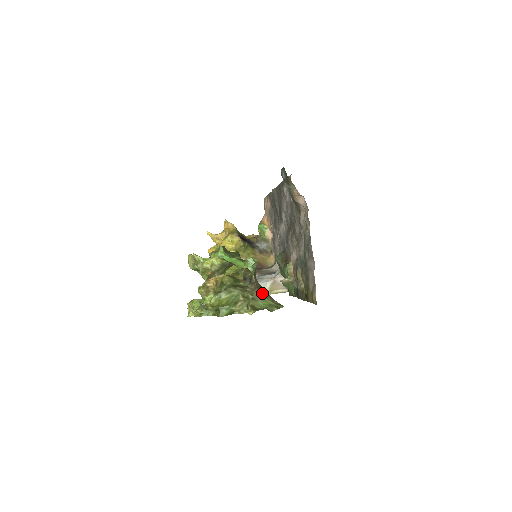
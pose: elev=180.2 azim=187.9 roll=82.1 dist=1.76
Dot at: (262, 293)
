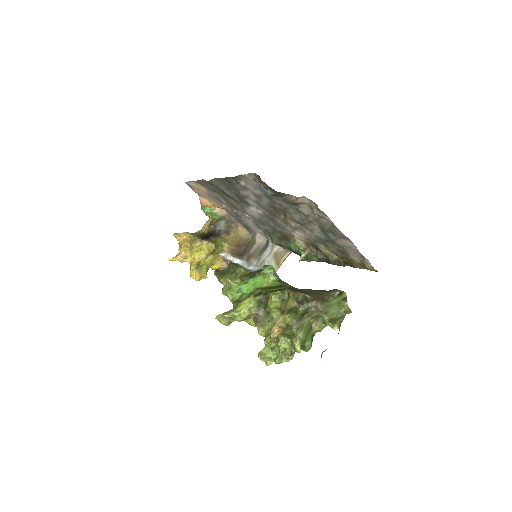
Dot at: (324, 301)
